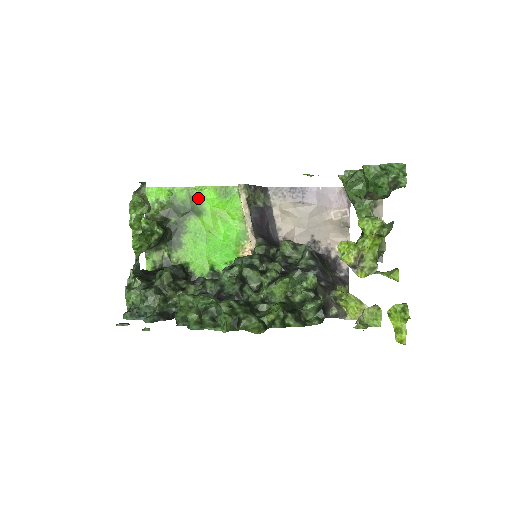
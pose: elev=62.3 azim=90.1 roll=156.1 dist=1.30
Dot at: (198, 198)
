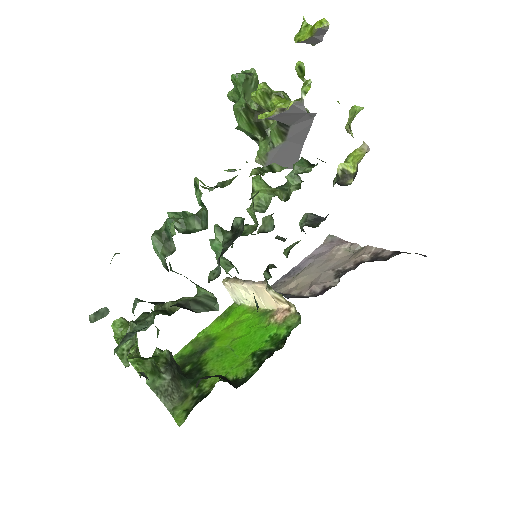
Dot at: (204, 338)
